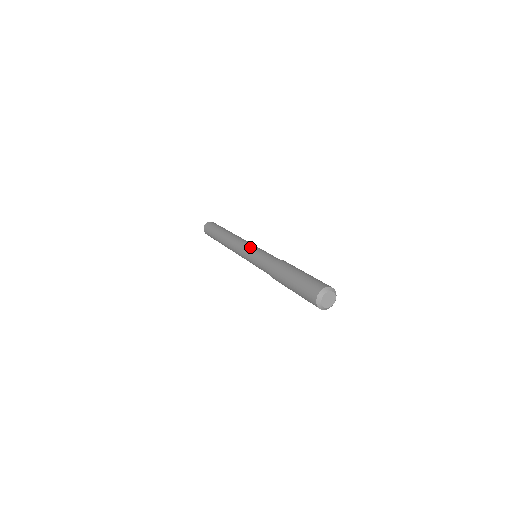
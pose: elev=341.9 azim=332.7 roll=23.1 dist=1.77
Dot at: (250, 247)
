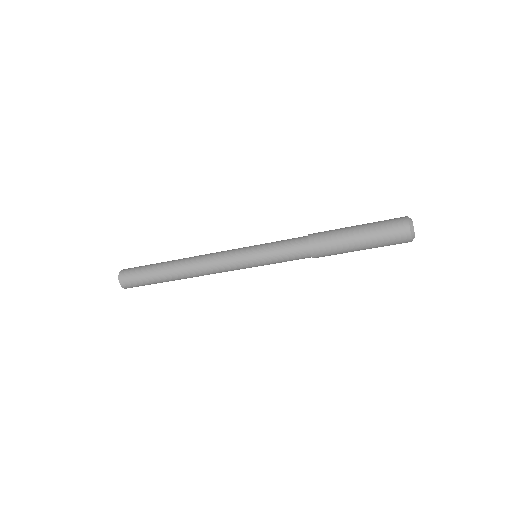
Dot at: occluded
